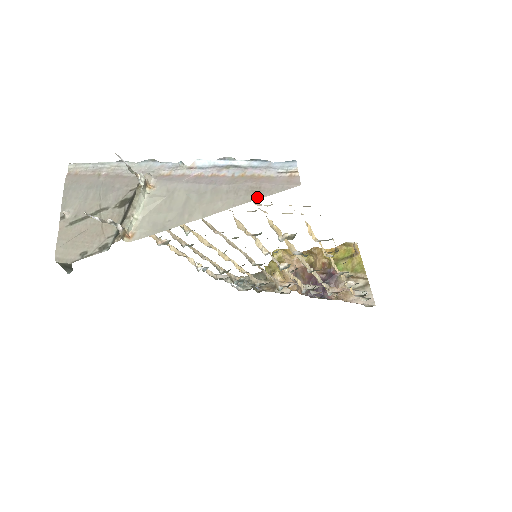
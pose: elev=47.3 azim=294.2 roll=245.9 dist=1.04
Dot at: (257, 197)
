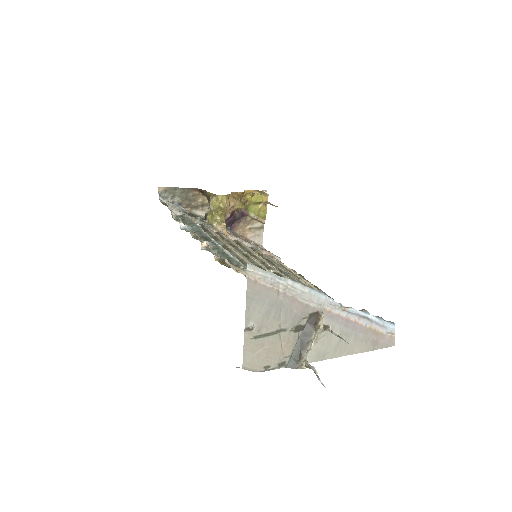
Dot at: (376, 349)
